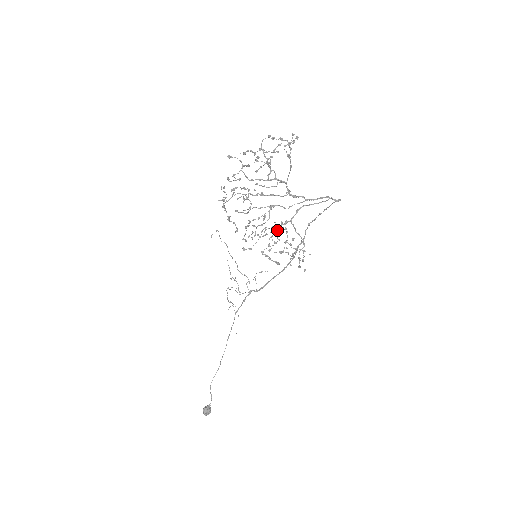
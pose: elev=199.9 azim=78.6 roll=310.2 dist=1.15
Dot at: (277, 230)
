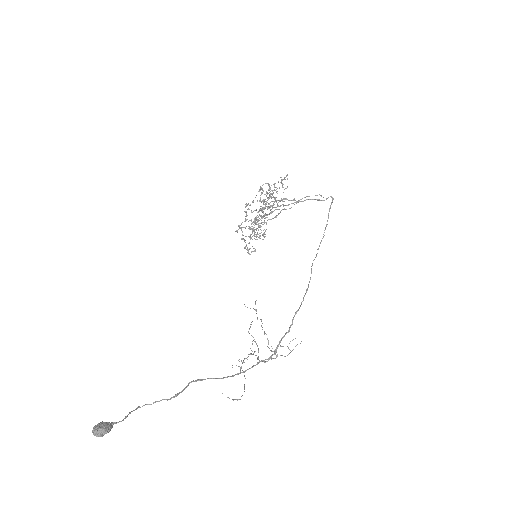
Dot at: occluded
